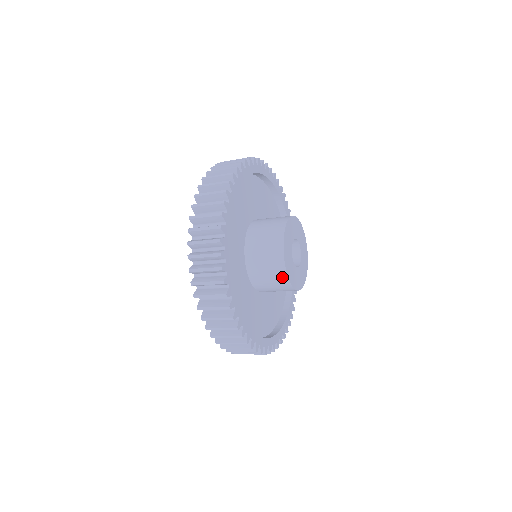
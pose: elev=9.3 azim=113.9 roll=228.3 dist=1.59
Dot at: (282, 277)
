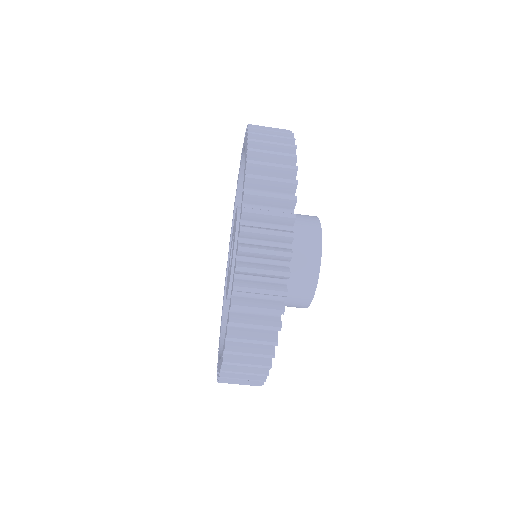
Dot at: (305, 299)
